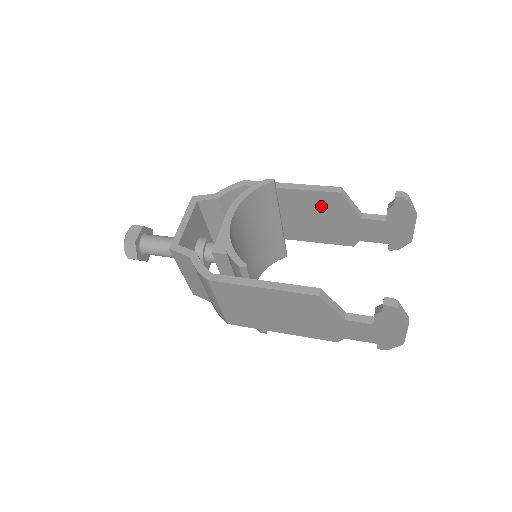
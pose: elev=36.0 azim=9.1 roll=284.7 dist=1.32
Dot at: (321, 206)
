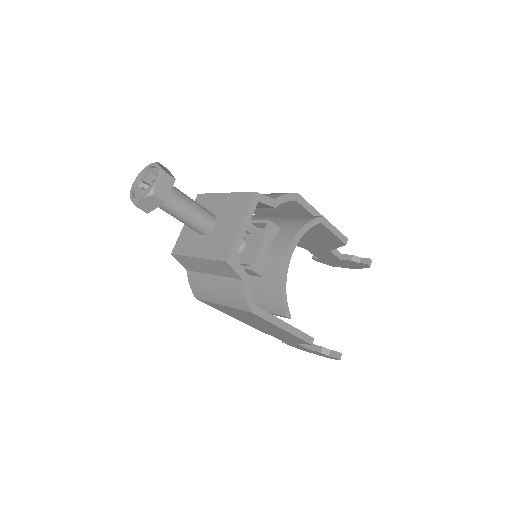
Dot at: (321, 236)
